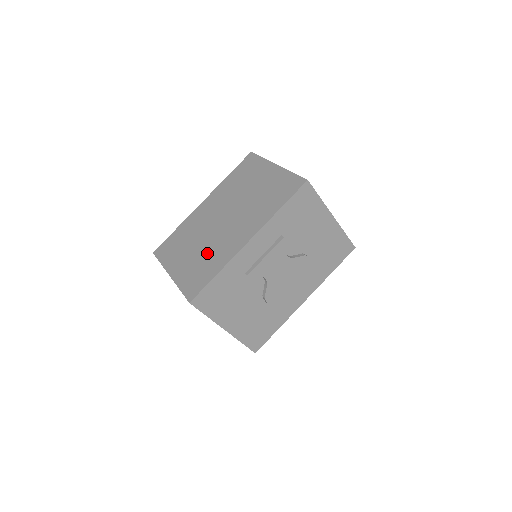
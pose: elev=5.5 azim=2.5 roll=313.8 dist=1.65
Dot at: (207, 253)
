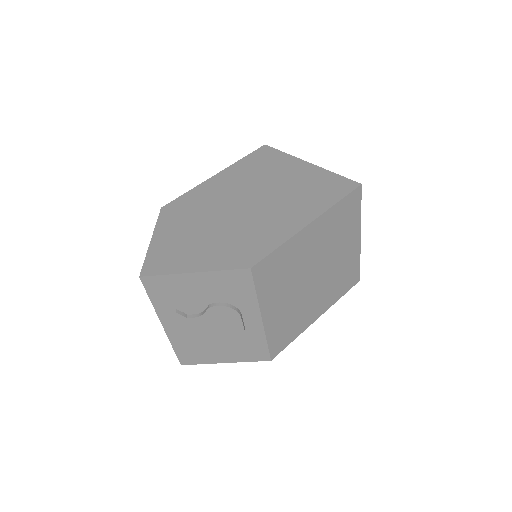
Dot at: occluded
